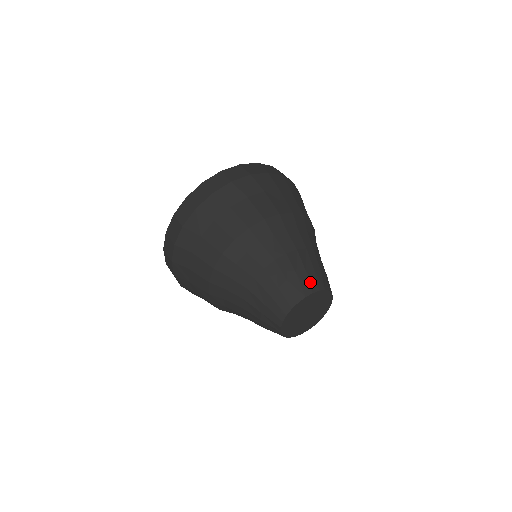
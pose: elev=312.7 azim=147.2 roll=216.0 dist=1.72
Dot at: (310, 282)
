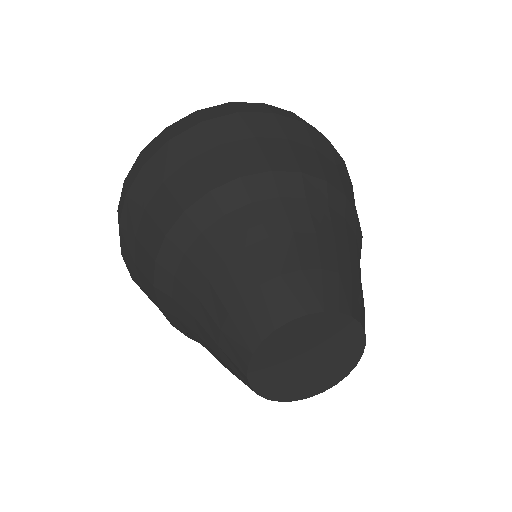
Dot at: (324, 291)
